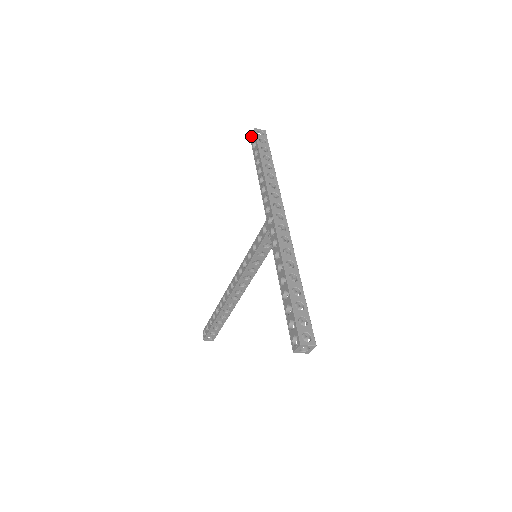
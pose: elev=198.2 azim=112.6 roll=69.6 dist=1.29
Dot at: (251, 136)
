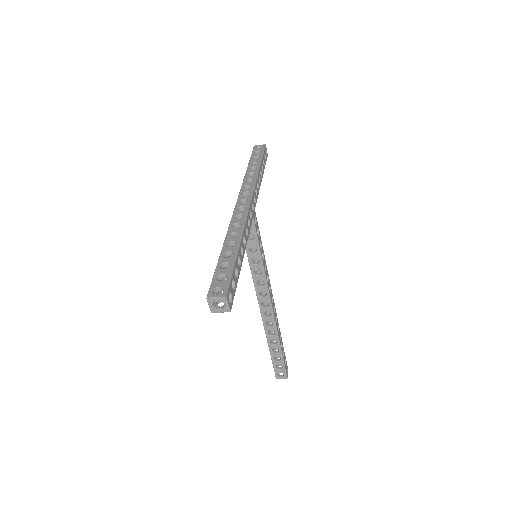
Dot at: occluded
